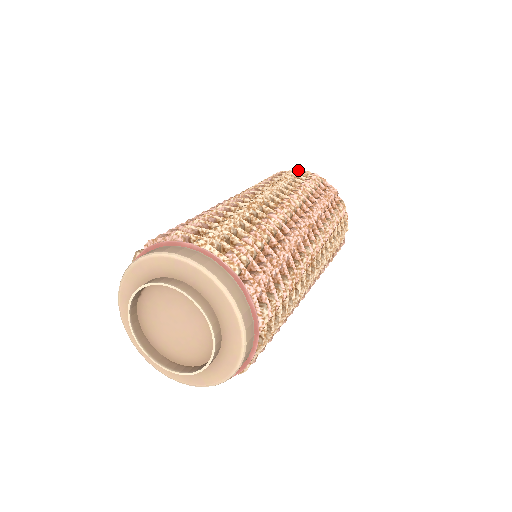
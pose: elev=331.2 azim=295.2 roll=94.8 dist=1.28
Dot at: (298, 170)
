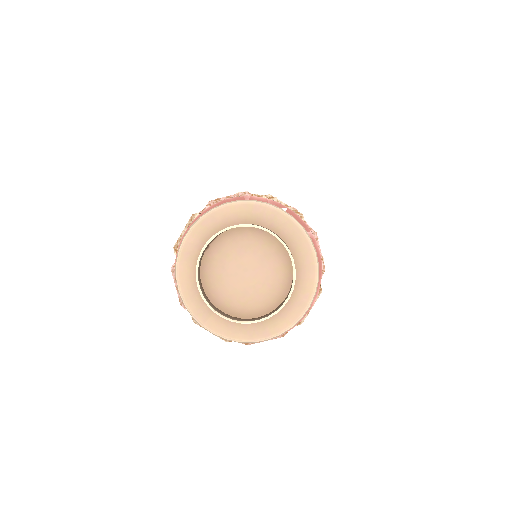
Dot at: occluded
